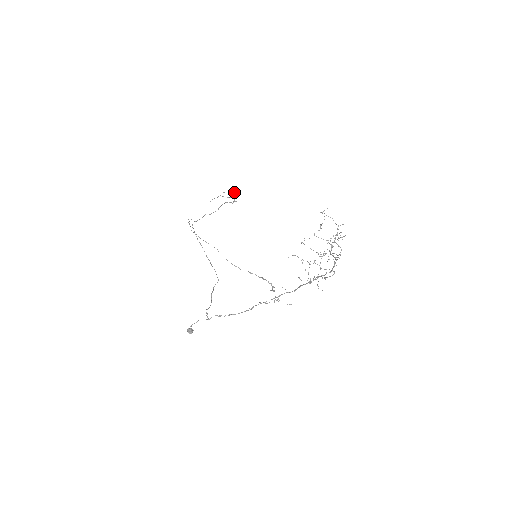
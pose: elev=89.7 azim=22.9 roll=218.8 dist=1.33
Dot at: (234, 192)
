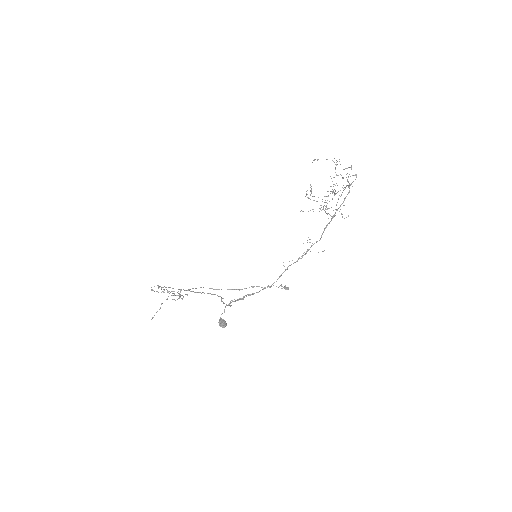
Dot at: occluded
